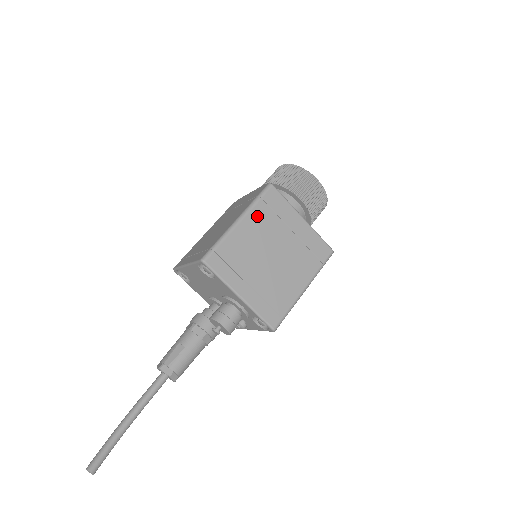
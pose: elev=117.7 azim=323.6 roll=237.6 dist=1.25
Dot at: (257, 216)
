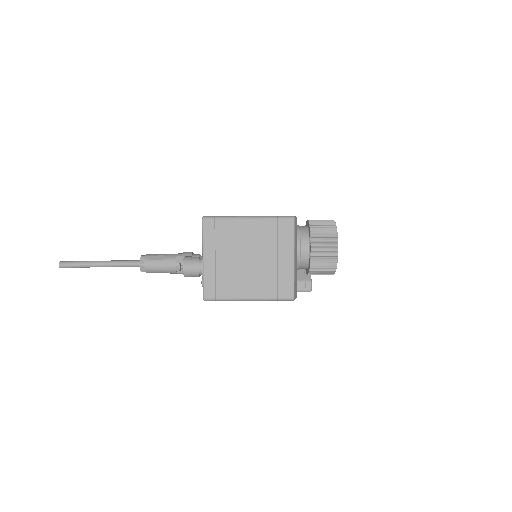
Dot at: (263, 227)
